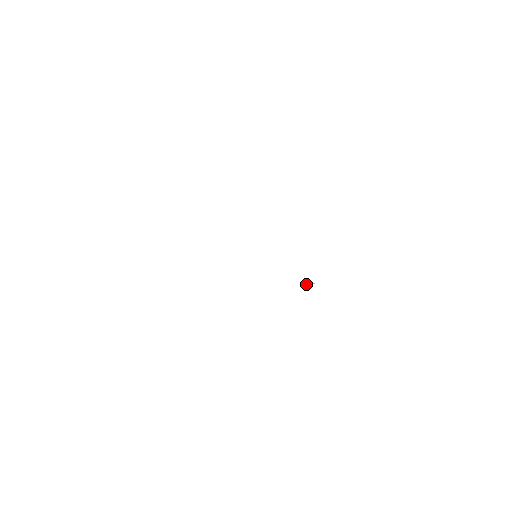
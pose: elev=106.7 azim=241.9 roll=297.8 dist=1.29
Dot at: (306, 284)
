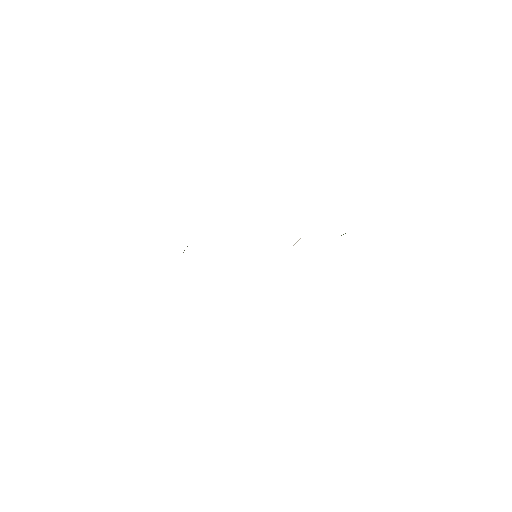
Dot at: occluded
